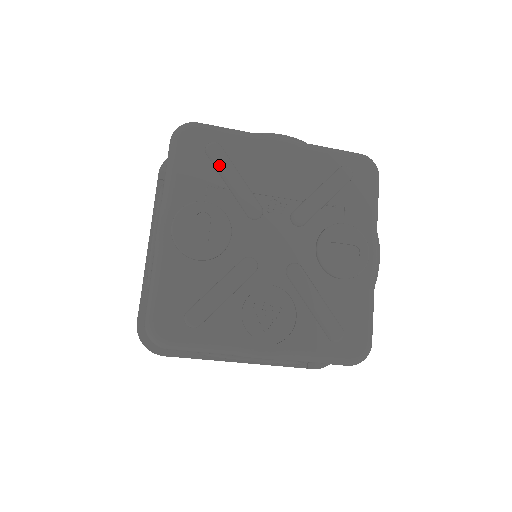
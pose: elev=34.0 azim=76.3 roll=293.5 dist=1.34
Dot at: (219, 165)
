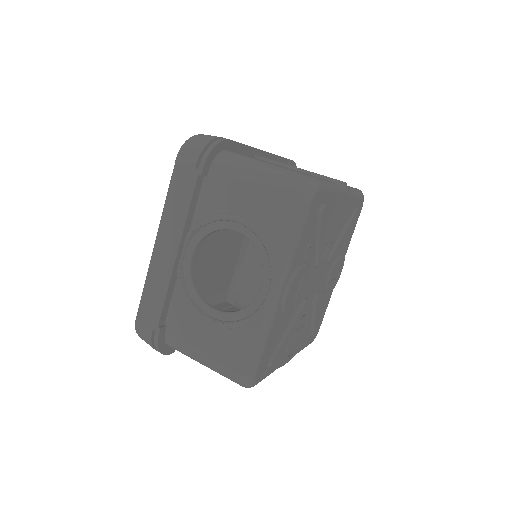
Dot at: (321, 227)
